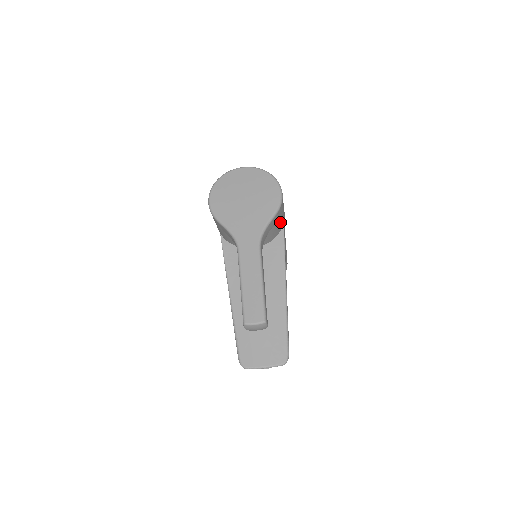
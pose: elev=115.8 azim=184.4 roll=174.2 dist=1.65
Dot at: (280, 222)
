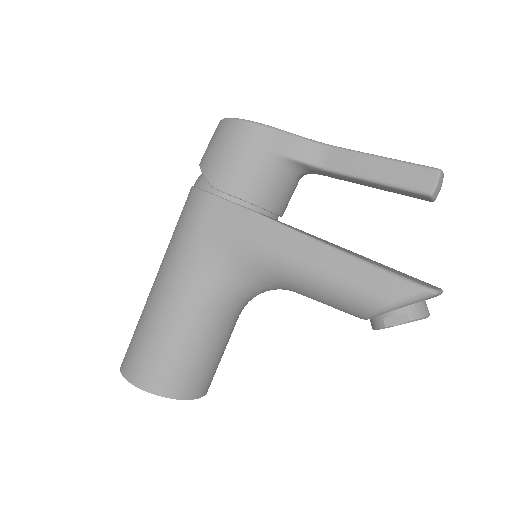
Dot at: occluded
